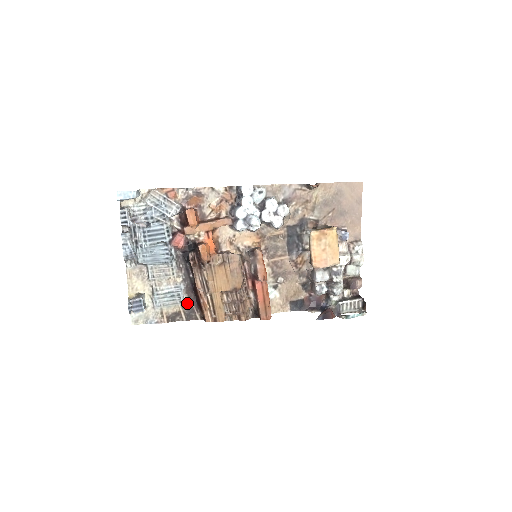
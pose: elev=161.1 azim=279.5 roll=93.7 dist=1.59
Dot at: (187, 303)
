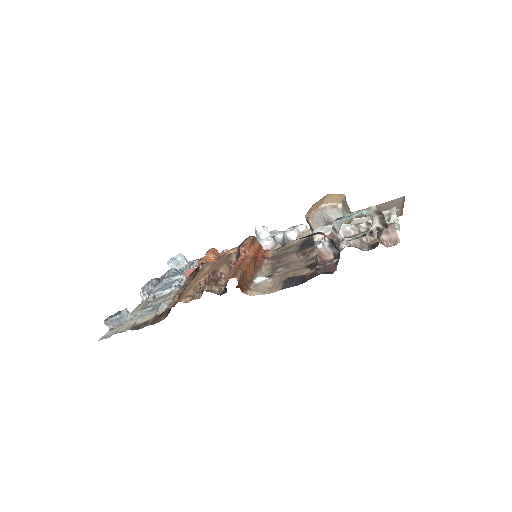
Dot at: (163, 312)
